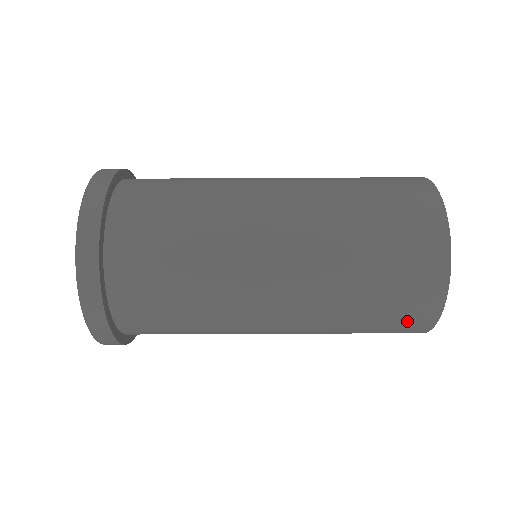
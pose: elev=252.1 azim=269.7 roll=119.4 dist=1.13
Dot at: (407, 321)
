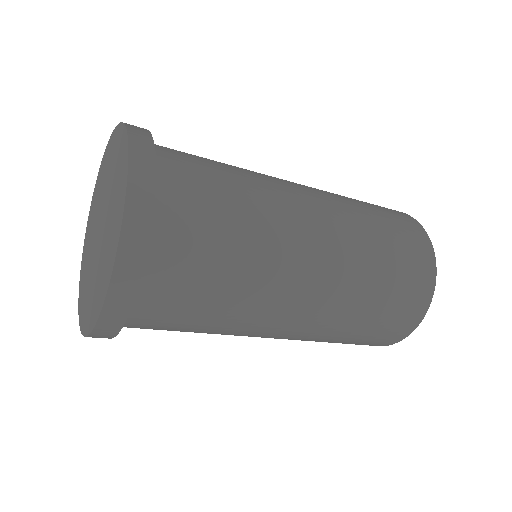
Dot at: occluded
